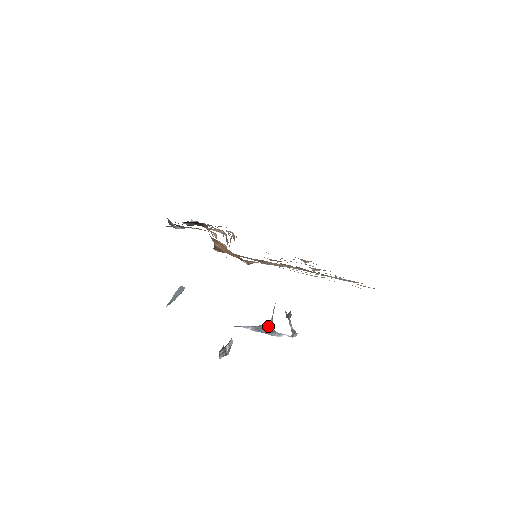
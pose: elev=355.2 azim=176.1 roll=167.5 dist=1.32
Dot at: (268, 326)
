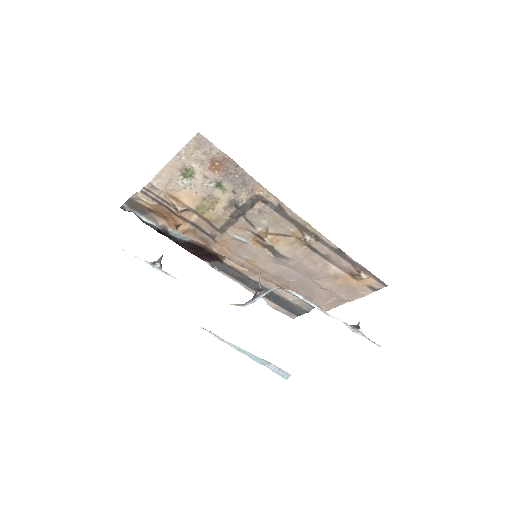
Dot at: (257, 289)
